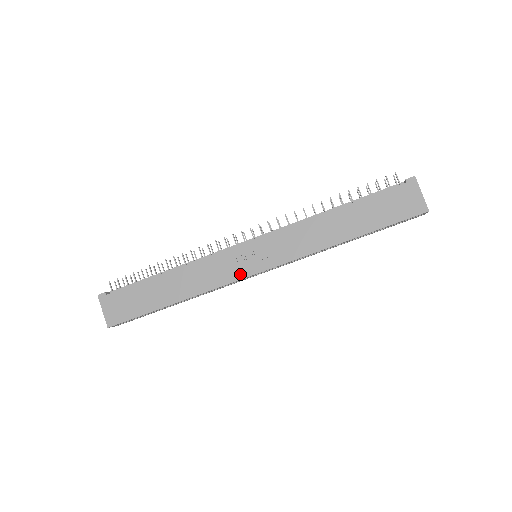
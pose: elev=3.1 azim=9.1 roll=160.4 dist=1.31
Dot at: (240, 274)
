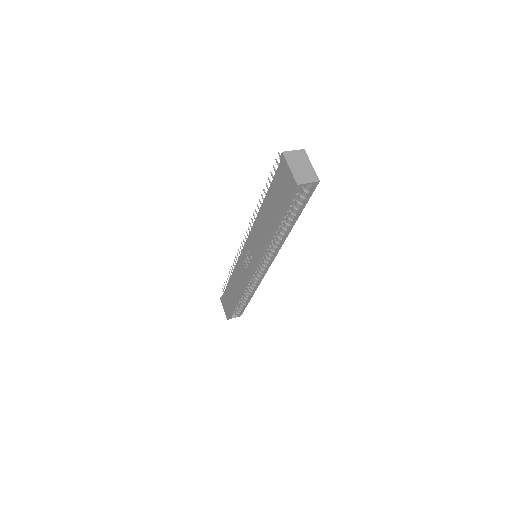
Dot at: (247, 274)
